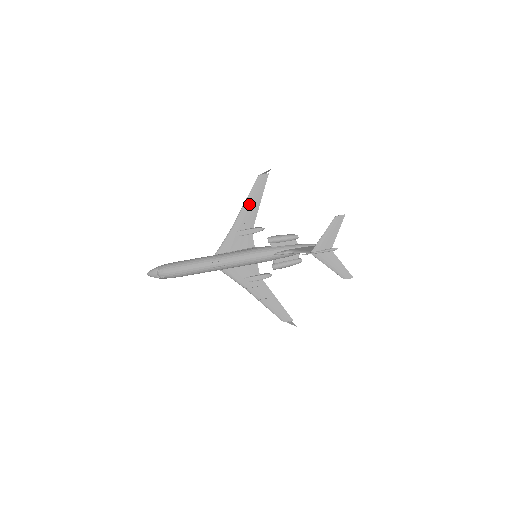
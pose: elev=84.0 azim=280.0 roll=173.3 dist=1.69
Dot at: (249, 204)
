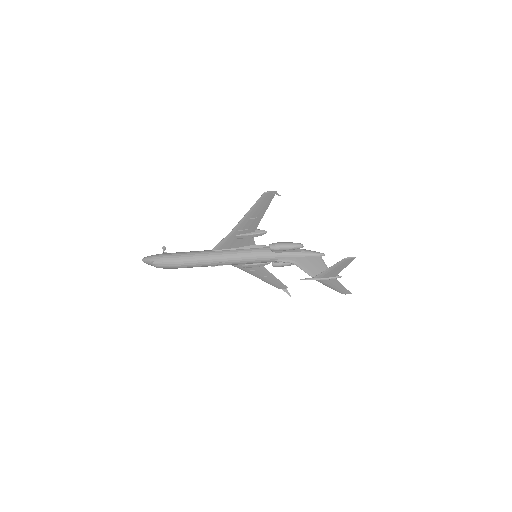
Dot at: (251, 215)
